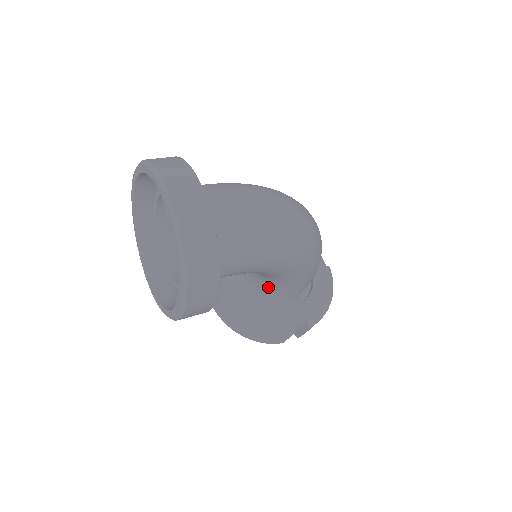
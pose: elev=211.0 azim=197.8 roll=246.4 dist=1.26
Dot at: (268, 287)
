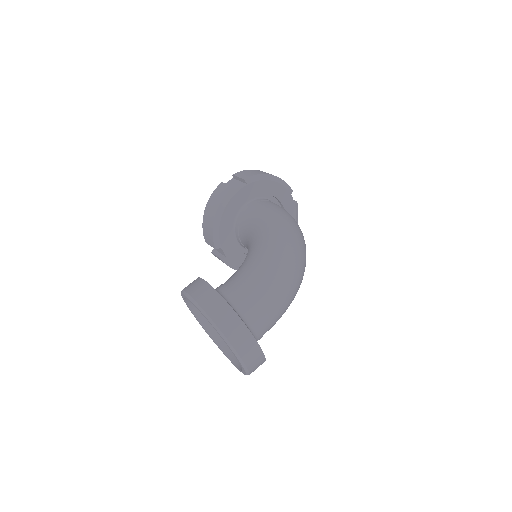
Dot at: occluded
